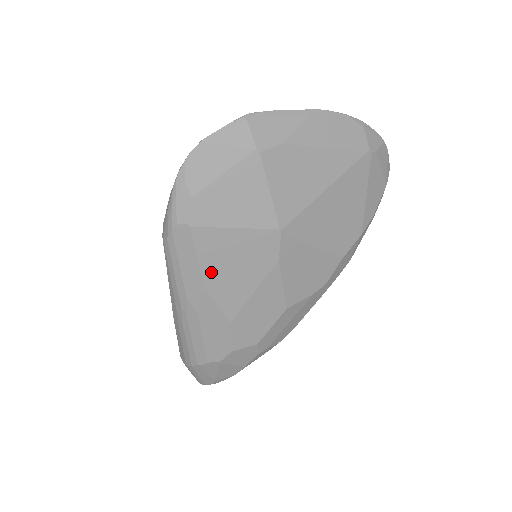
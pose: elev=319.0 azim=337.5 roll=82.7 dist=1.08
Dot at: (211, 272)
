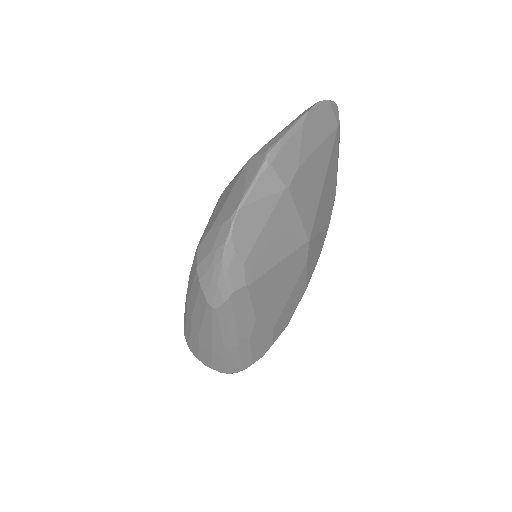
Dot at: (262, 306)
